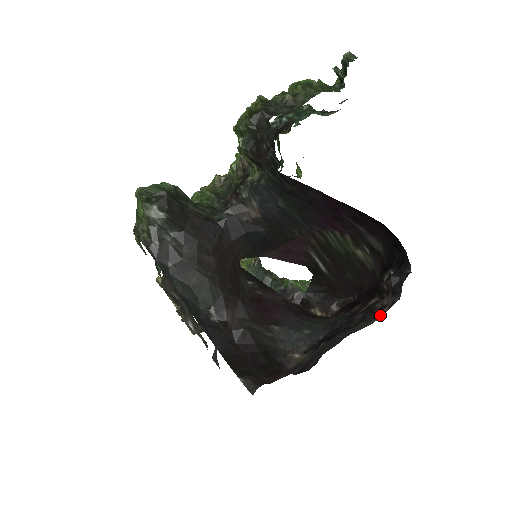
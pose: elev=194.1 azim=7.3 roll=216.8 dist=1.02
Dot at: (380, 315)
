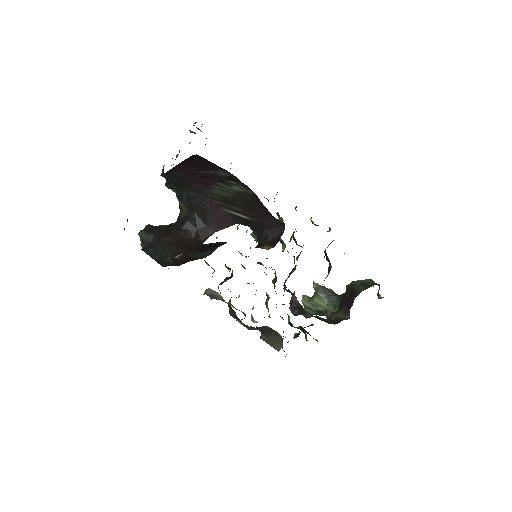
Dot at: occluded
